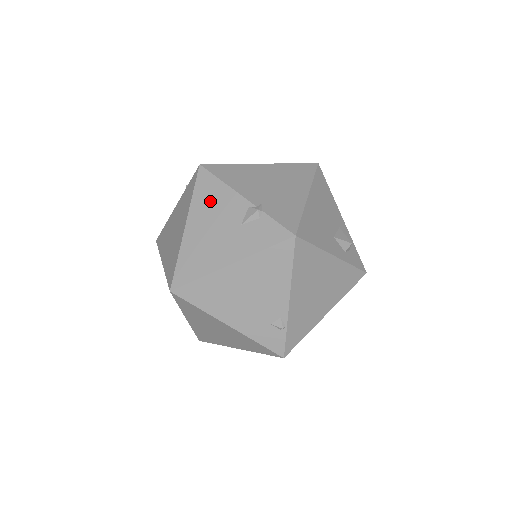
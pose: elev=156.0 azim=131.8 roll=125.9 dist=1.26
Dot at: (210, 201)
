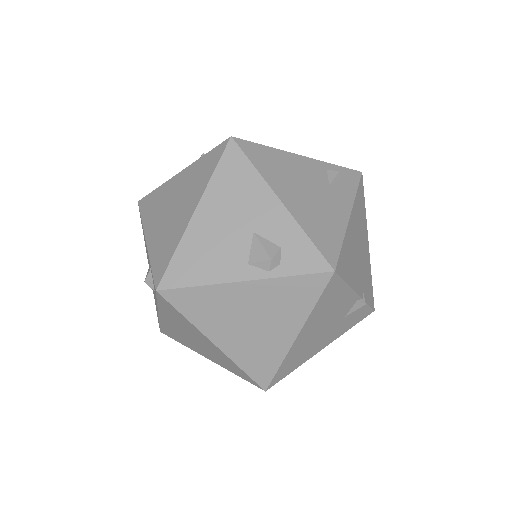
Dot at: (329, 307)
